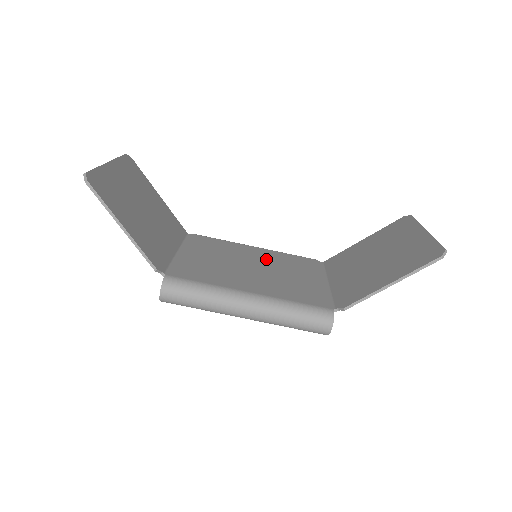
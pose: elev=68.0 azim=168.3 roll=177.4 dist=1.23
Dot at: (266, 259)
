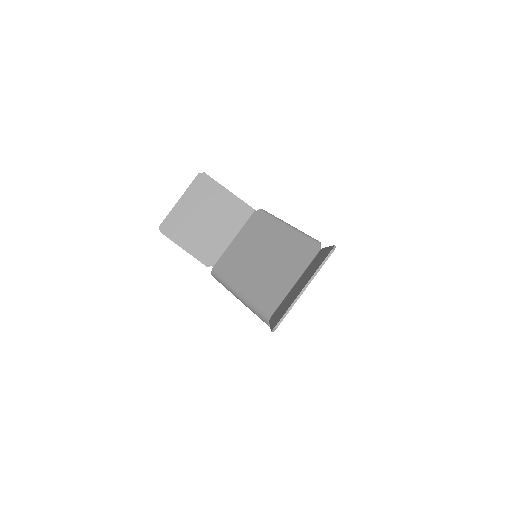
Dot at: (279, 246)
